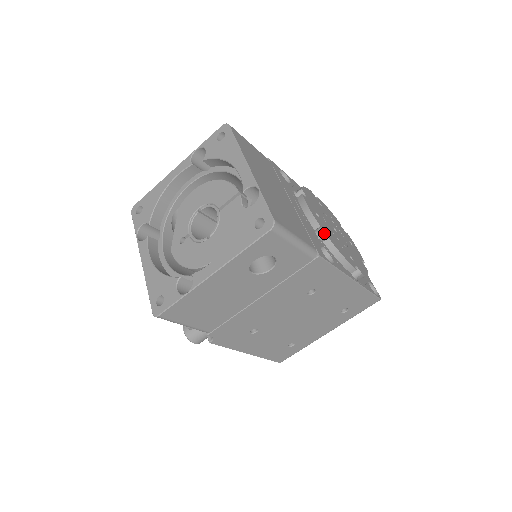
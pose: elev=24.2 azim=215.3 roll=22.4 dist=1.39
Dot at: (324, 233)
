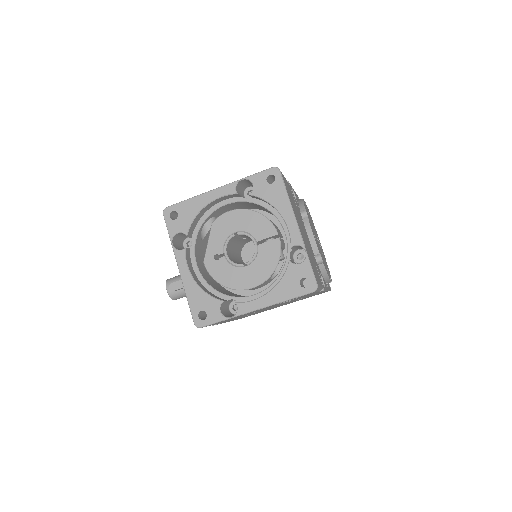
Dot at: (319, 256)
